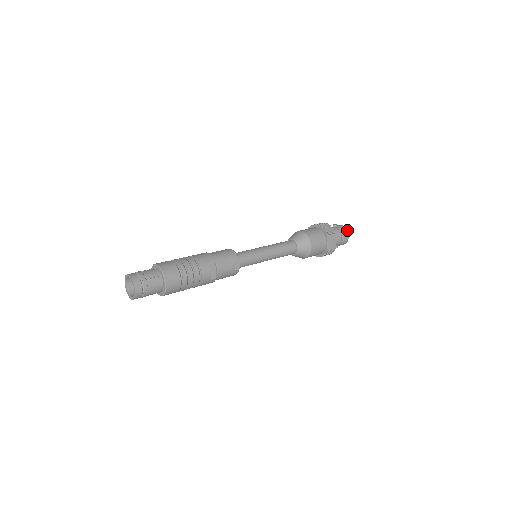
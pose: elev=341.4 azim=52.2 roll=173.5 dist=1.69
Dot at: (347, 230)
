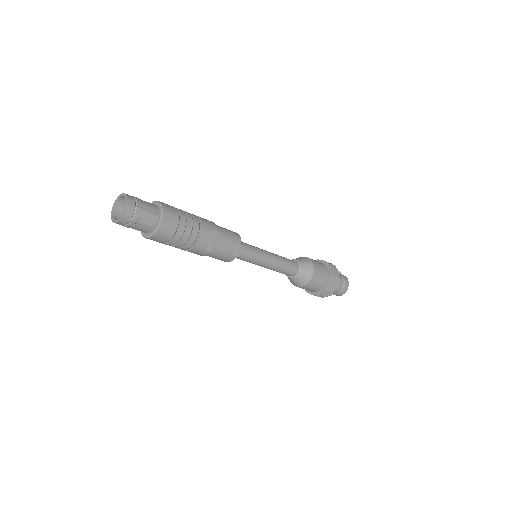
Dot at: (348, 282)
